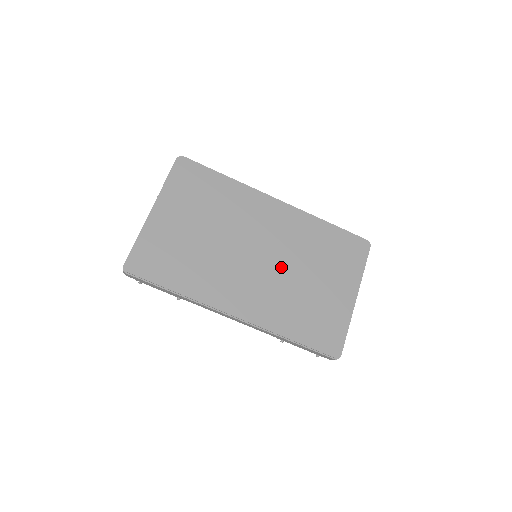
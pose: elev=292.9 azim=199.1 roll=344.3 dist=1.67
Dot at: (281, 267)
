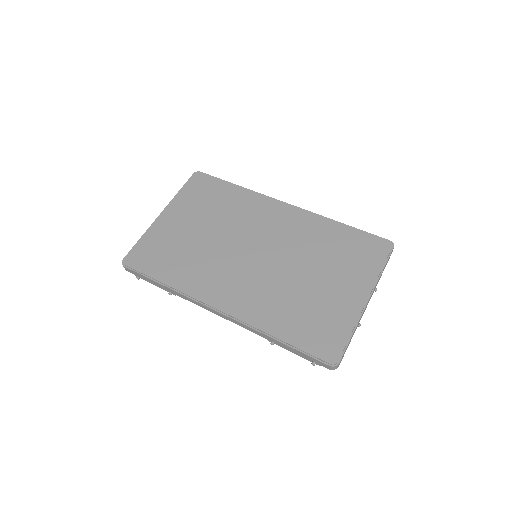
Dot at: (279, 265)
